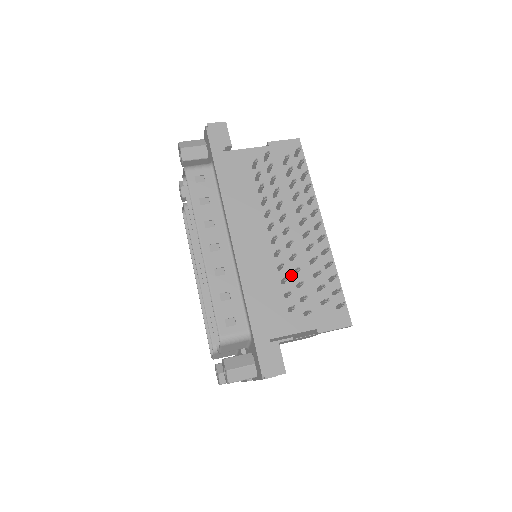
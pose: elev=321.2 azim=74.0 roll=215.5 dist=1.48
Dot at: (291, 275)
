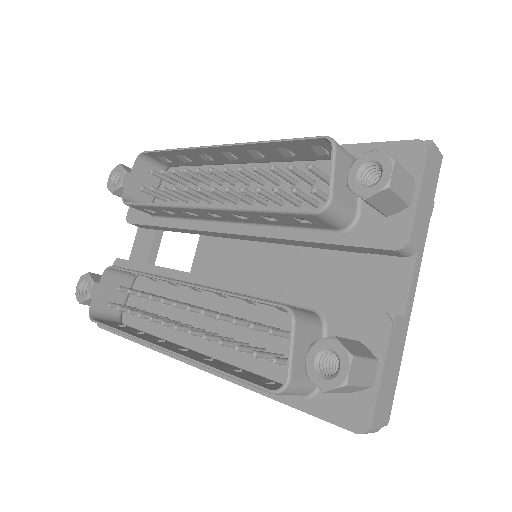
Dot at: occluded
